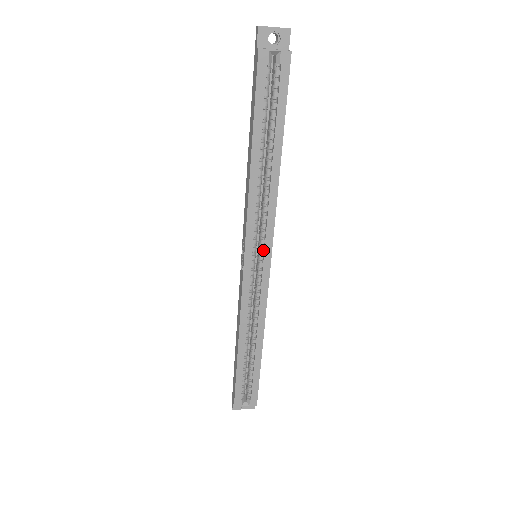
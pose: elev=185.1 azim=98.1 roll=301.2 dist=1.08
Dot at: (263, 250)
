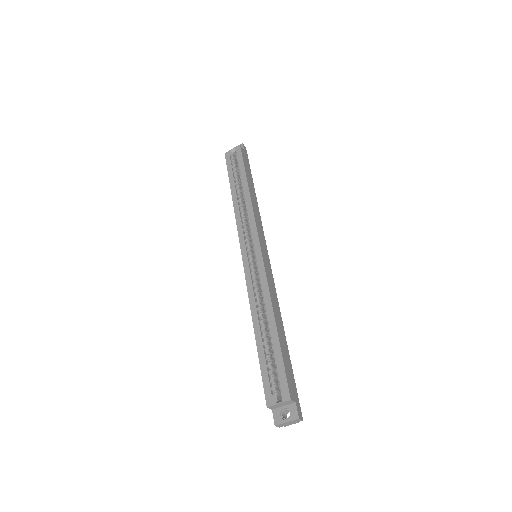
Dot at: (254, 243)
